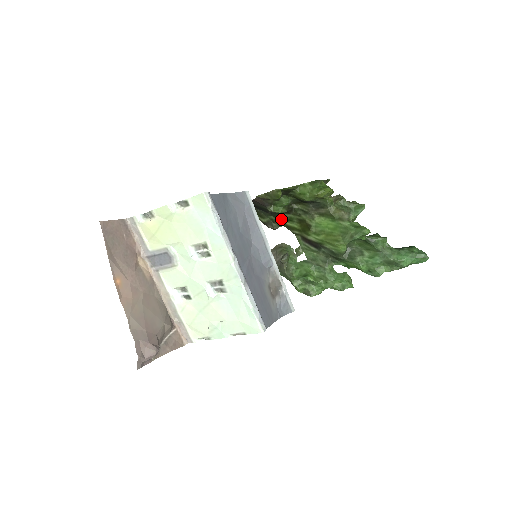
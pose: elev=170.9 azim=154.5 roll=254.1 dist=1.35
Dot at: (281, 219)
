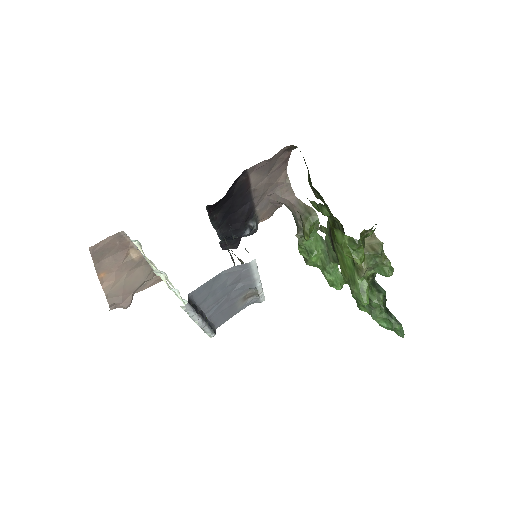
Dot at: occluded
